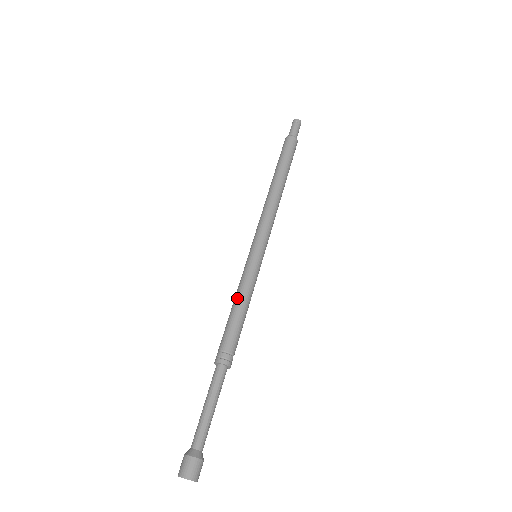
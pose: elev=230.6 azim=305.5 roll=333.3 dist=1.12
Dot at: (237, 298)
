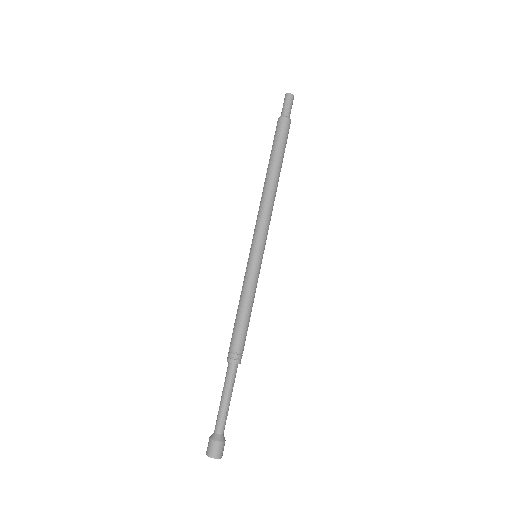
Dot at: (240, 301)
